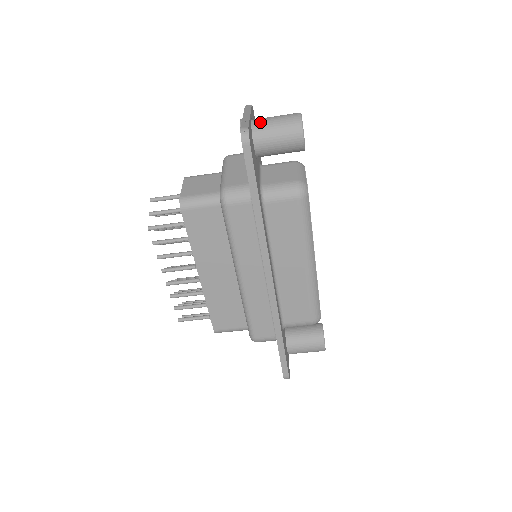
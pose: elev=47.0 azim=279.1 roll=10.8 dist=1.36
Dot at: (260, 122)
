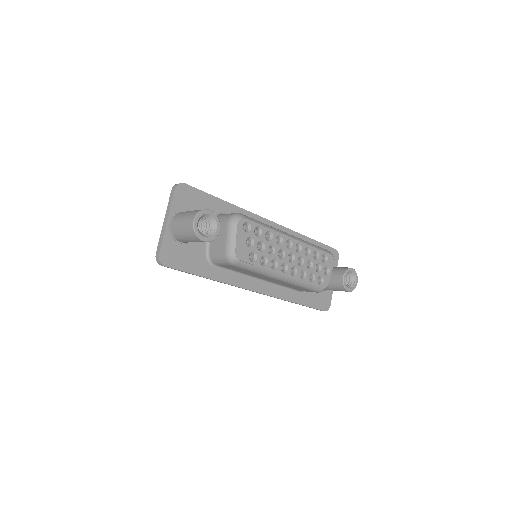
Dot at: (174, 228)
